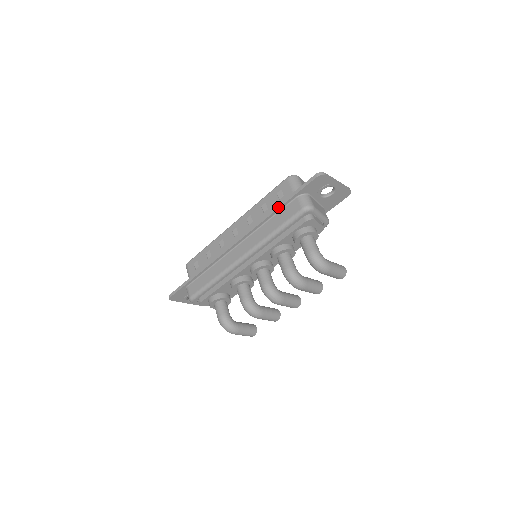
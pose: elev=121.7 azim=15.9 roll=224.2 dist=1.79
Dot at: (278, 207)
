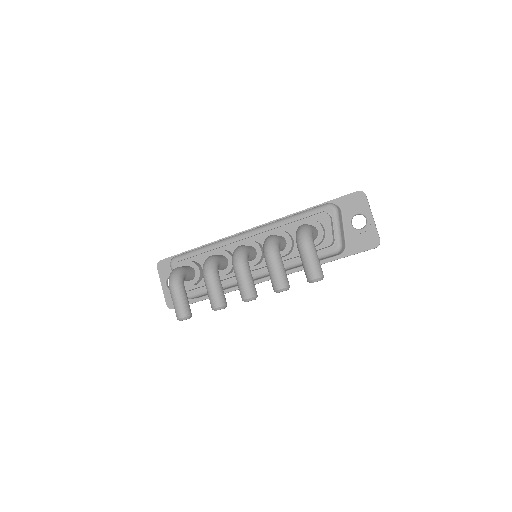
Dot at: (309, 208)
